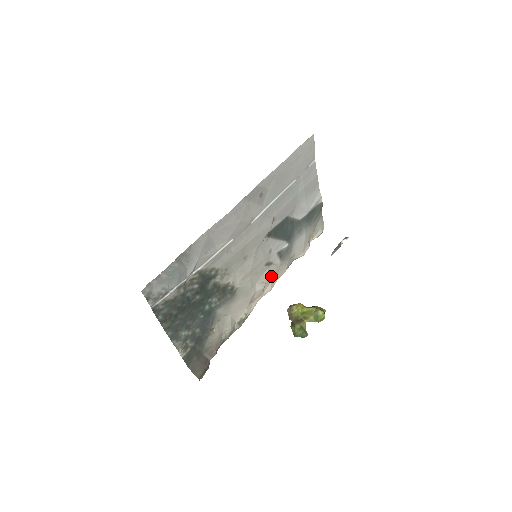
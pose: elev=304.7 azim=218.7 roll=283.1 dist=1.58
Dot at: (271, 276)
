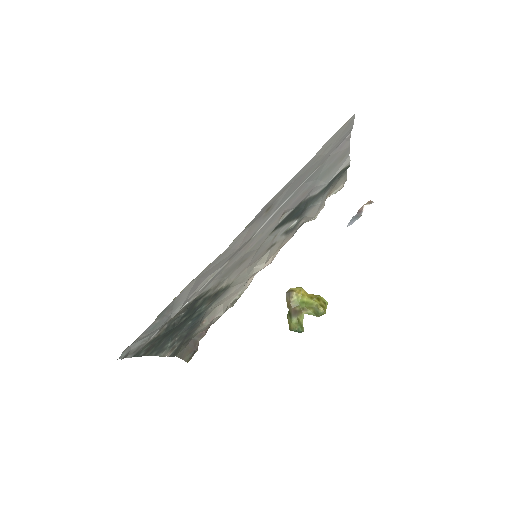
Dot at: (273, 252)
